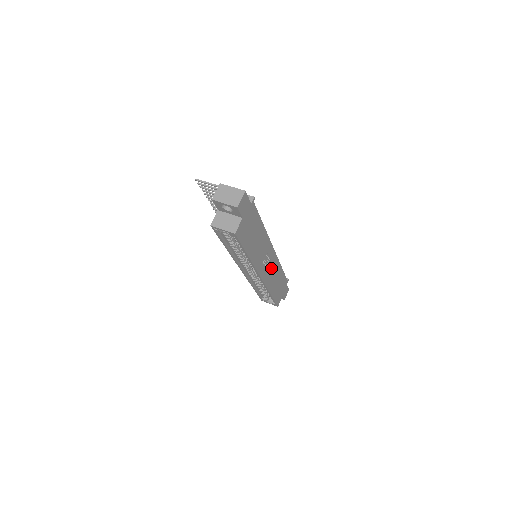
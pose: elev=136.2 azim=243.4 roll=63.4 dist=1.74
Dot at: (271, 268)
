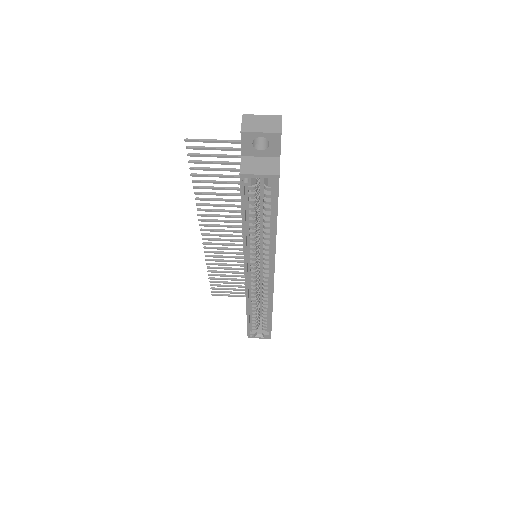
Dot at: occluded
